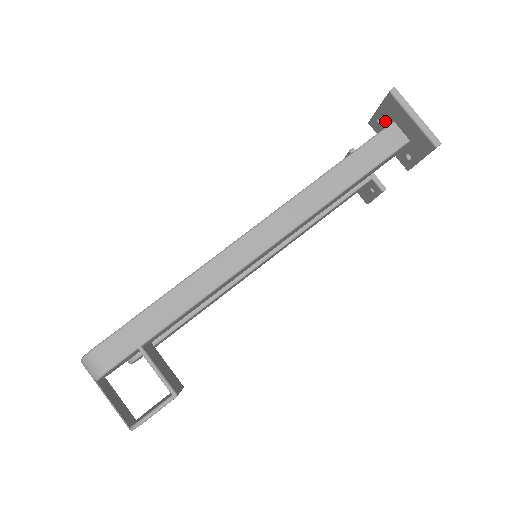
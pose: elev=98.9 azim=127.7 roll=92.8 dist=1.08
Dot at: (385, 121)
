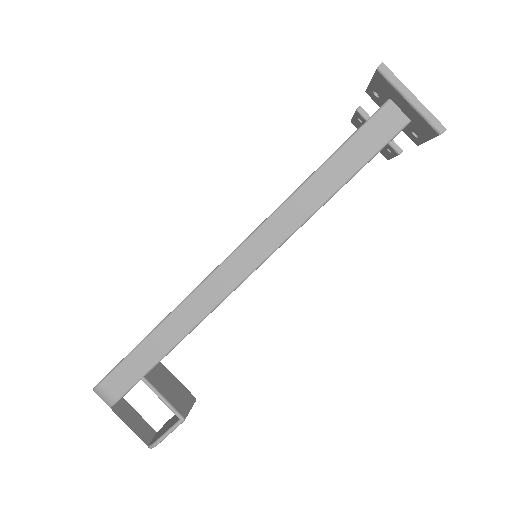
Dot at: (381, 95)
